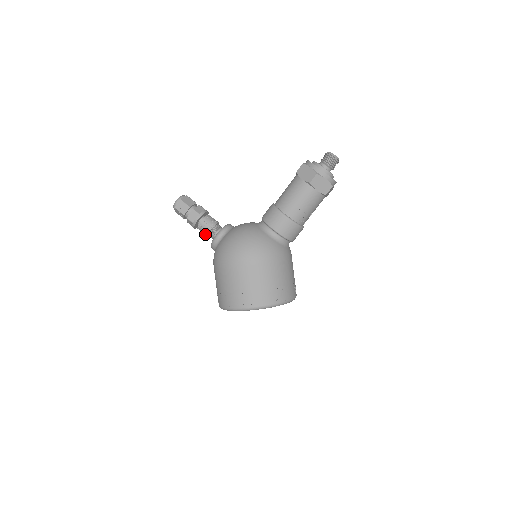
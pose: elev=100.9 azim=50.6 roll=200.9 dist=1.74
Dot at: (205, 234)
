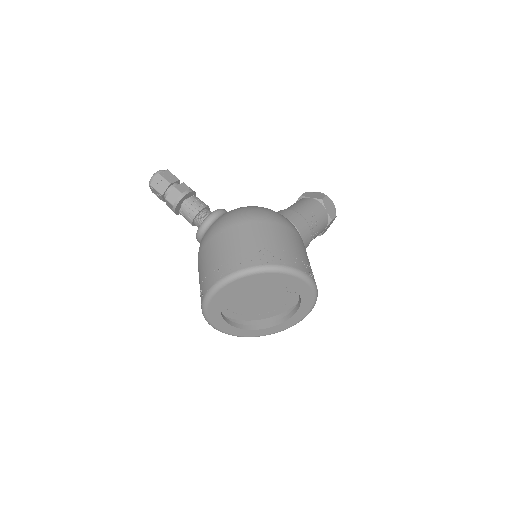
Dot at: (194, 212)
